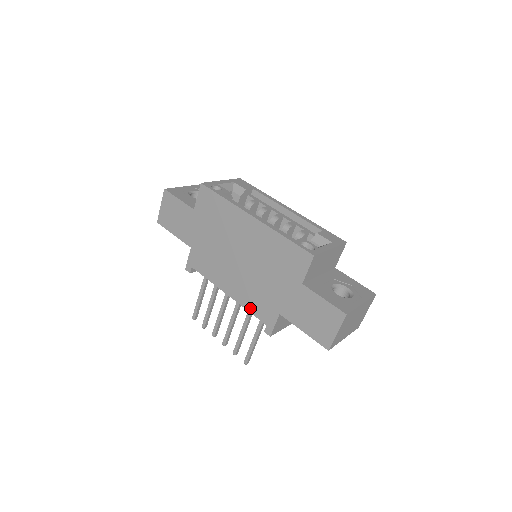
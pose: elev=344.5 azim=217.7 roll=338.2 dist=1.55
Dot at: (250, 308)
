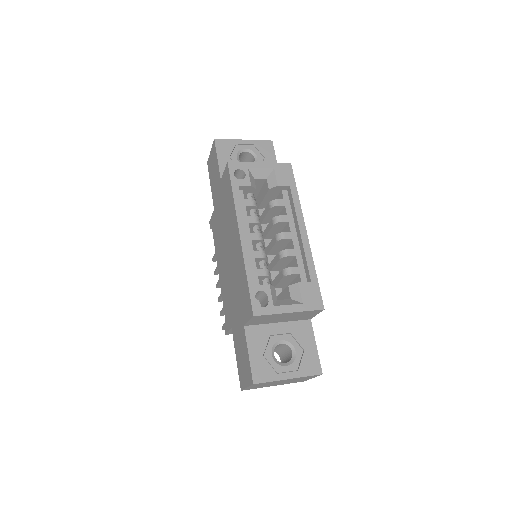
Dot at: (223, 300)
